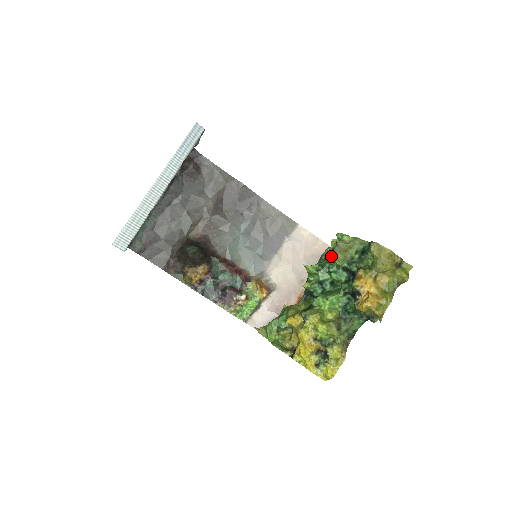
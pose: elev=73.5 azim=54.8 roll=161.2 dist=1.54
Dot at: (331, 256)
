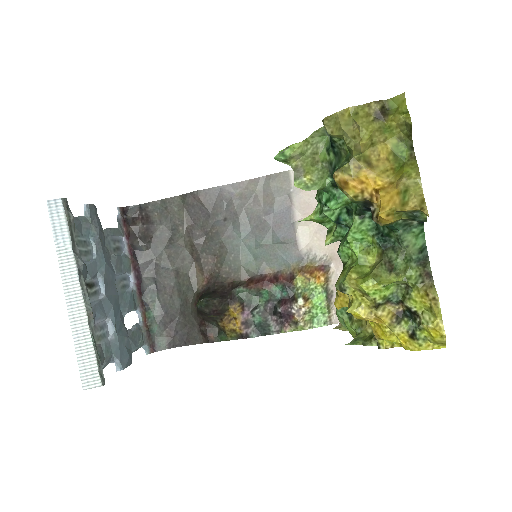
Dot at: occluded
